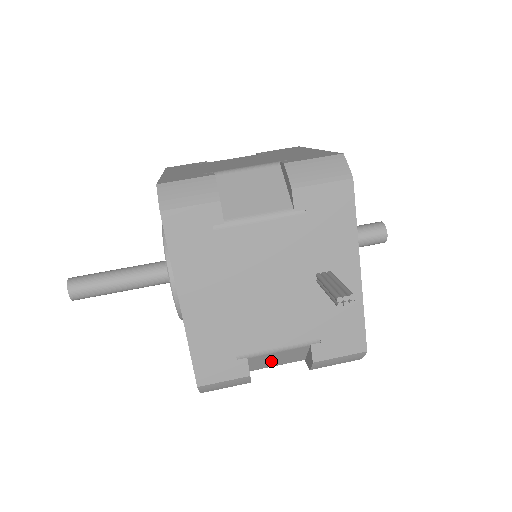
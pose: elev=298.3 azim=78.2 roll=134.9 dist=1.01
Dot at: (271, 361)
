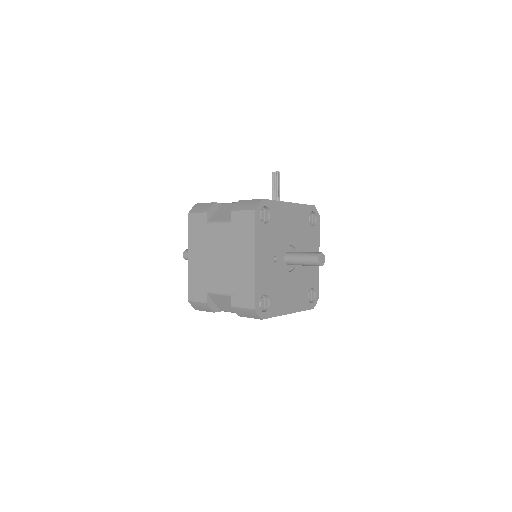
Dot at: (223, 214)
